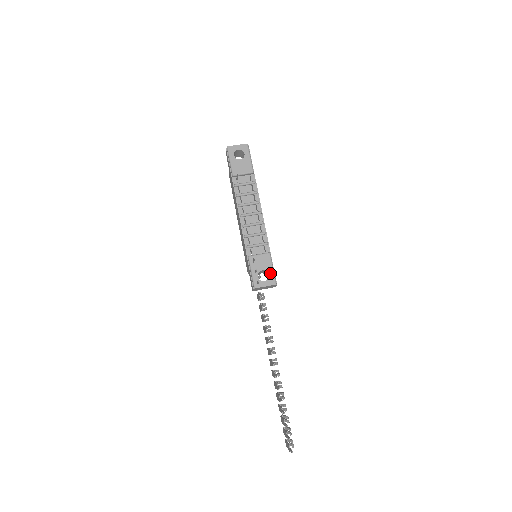
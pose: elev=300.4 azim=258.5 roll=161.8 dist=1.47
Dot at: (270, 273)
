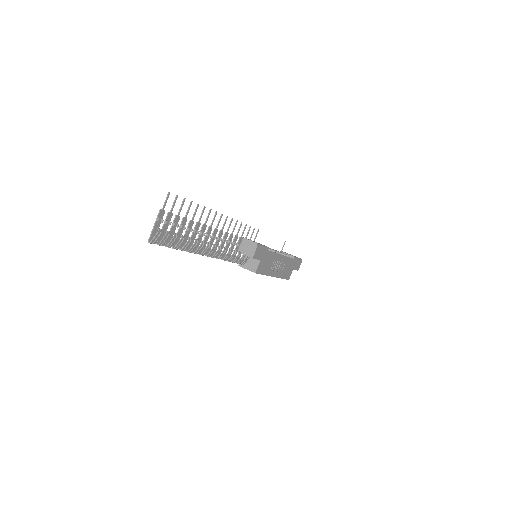
Dot at: occluded
